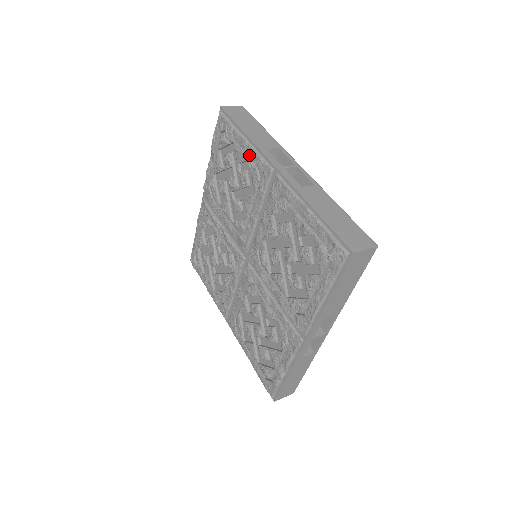
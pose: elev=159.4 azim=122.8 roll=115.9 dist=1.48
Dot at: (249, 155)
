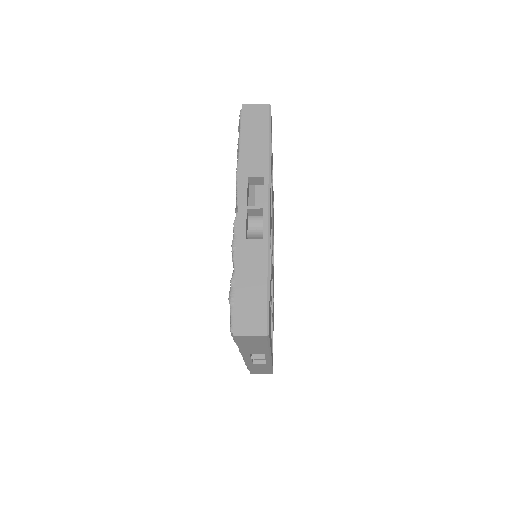
Dot at: occluded
